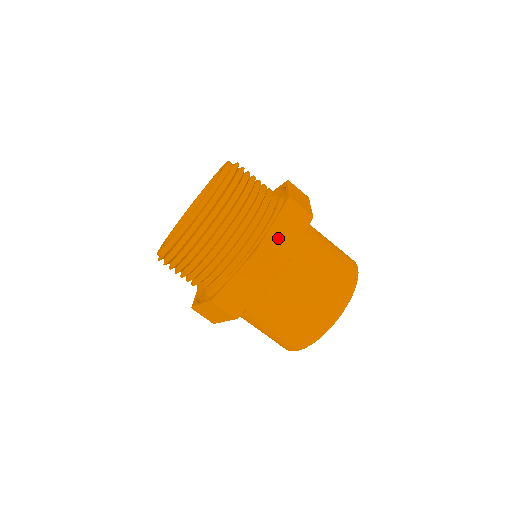
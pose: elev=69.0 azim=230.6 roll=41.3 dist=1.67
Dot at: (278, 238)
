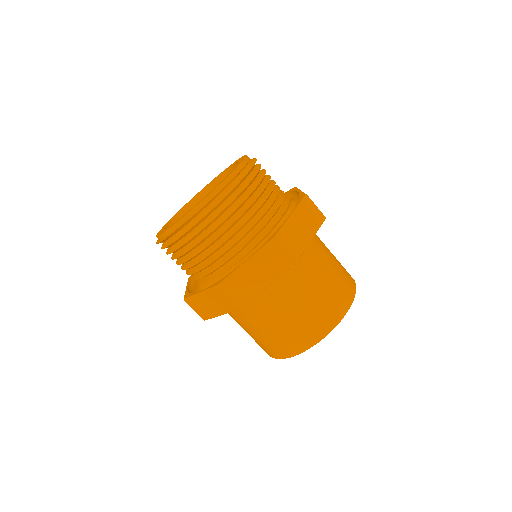
Dot at: (295, 229)
